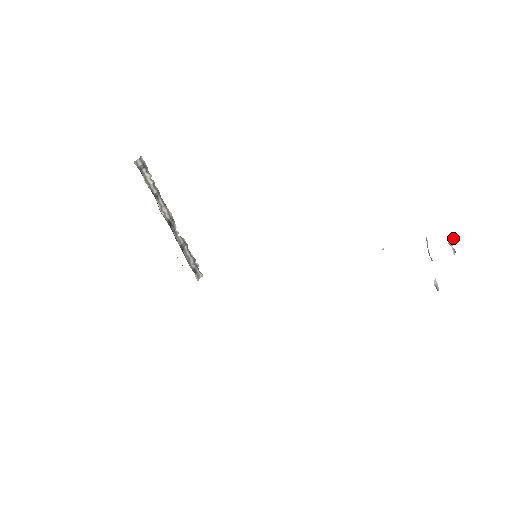
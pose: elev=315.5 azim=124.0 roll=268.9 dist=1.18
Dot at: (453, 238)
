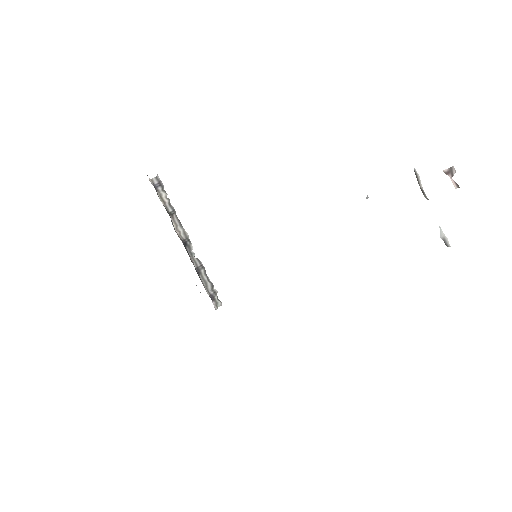
Dot at: (452, 169)
